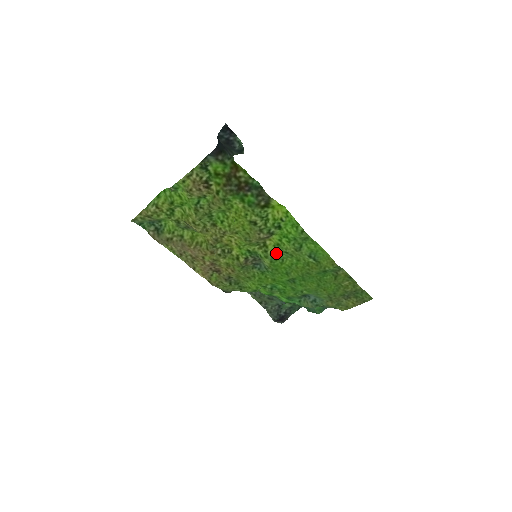
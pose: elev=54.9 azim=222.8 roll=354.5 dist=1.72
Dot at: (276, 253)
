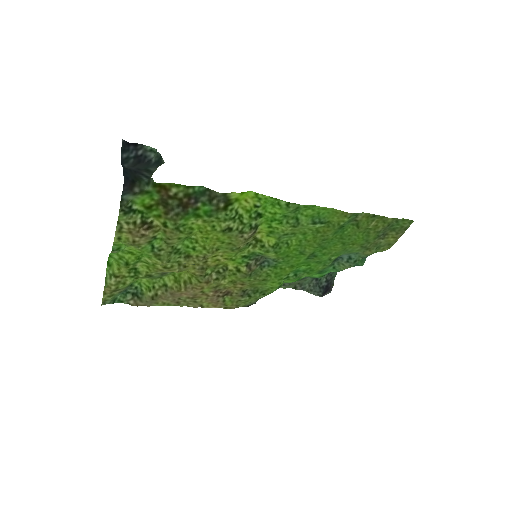
Dot at: (275, 241)
